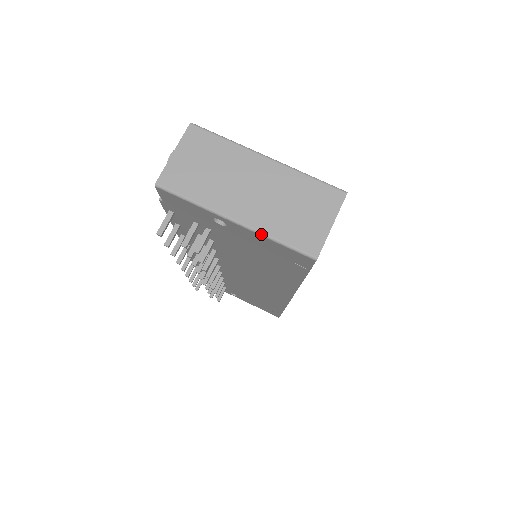
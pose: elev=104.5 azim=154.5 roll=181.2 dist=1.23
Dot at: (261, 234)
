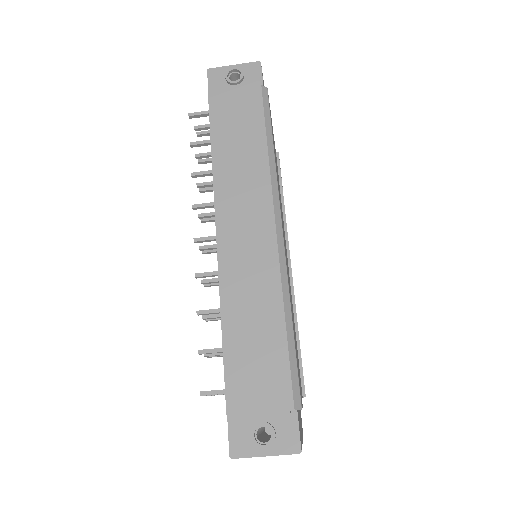
Dot at: occluded
